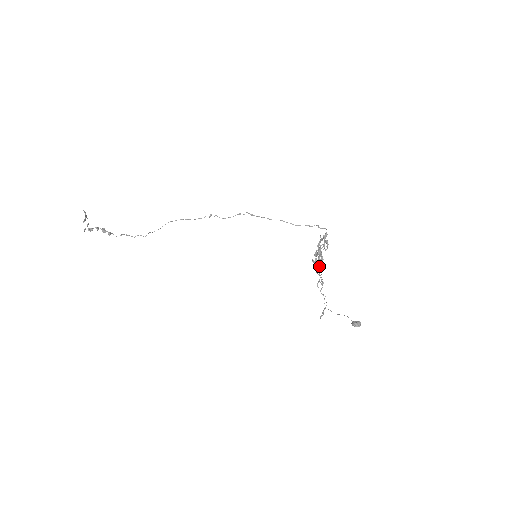
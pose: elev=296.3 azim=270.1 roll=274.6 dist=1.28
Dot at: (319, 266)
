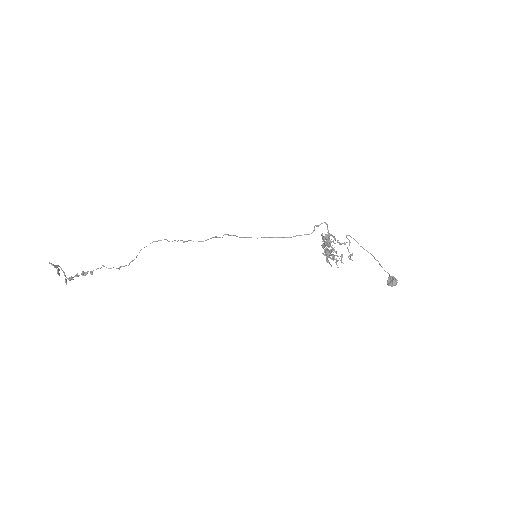
Dot at: occluded
